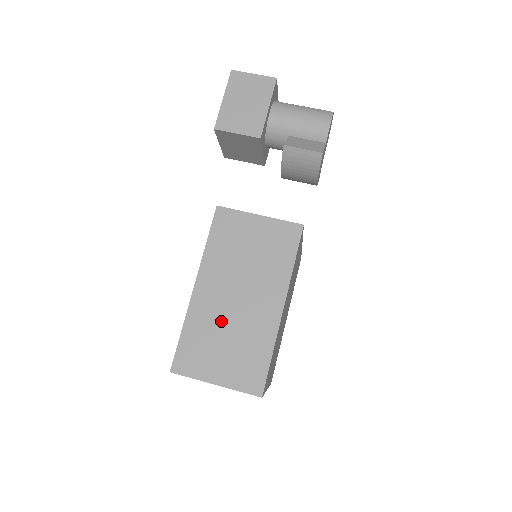
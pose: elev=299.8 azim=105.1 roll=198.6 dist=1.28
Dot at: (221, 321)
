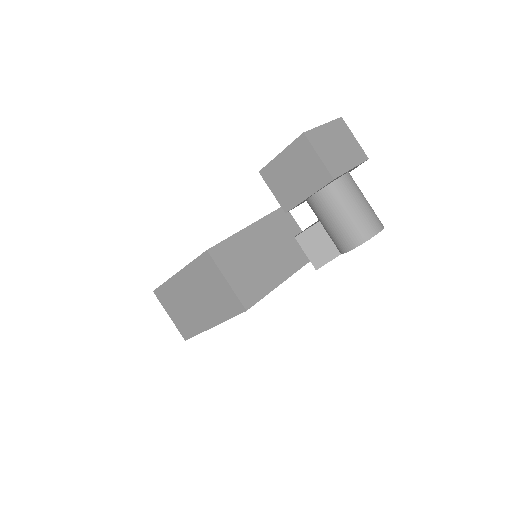
Dot at: (182, 299)
